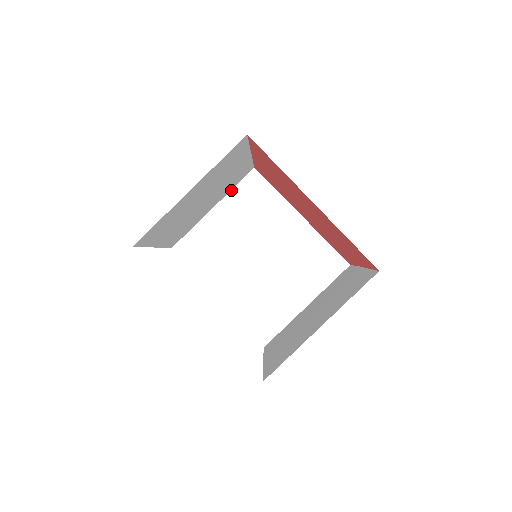
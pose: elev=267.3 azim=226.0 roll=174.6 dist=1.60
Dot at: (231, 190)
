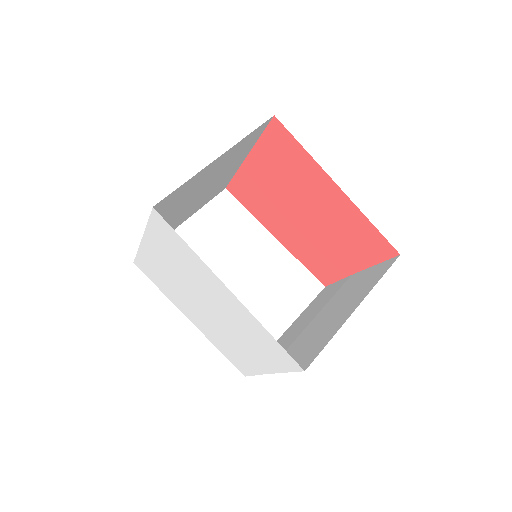
Dot at: (202, 207)
